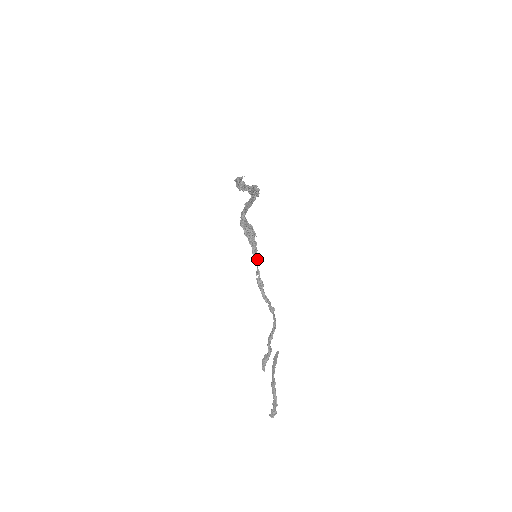
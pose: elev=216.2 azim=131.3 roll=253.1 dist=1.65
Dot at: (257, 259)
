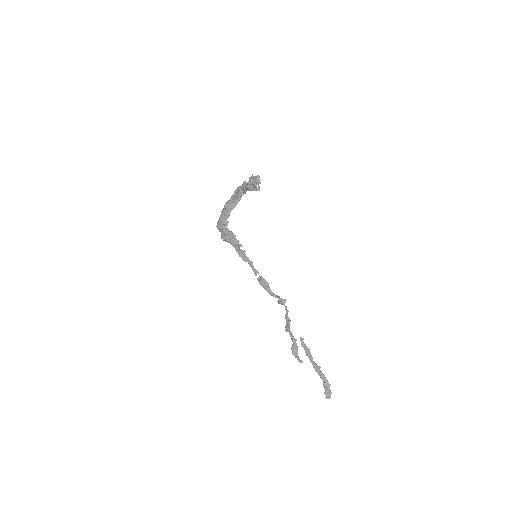
Dot at: (248, 260)
